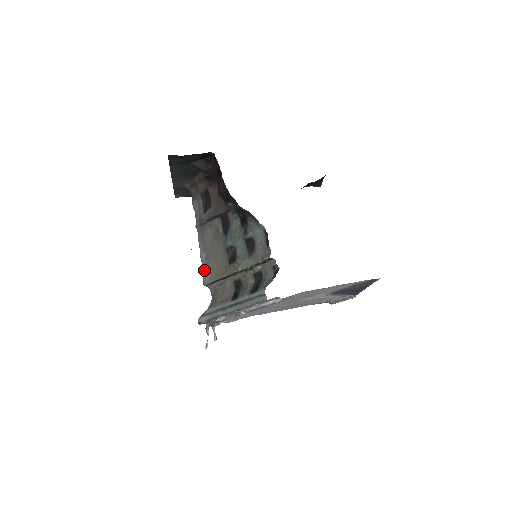
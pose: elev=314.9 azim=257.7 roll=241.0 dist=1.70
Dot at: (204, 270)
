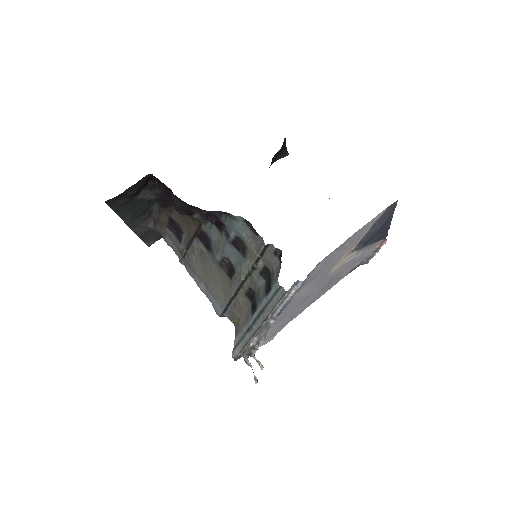
Dot at: (211, 301)
